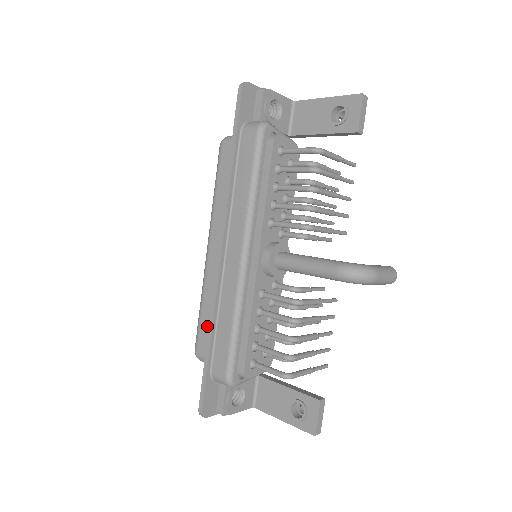
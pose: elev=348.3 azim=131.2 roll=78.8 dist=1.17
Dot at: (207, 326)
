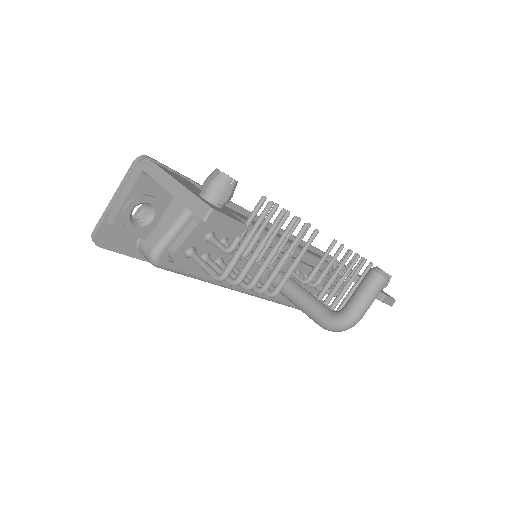
Dot at: occluded
